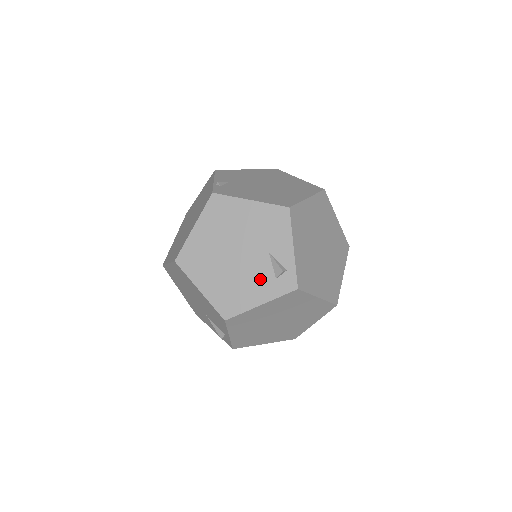
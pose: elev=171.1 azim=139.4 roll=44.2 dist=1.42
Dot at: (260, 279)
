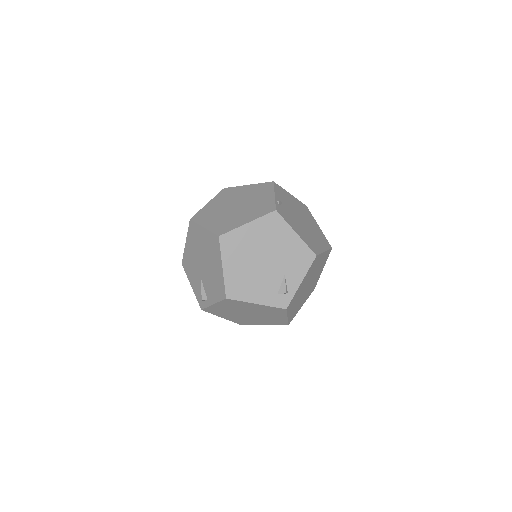
Dot at: (268, 287)
